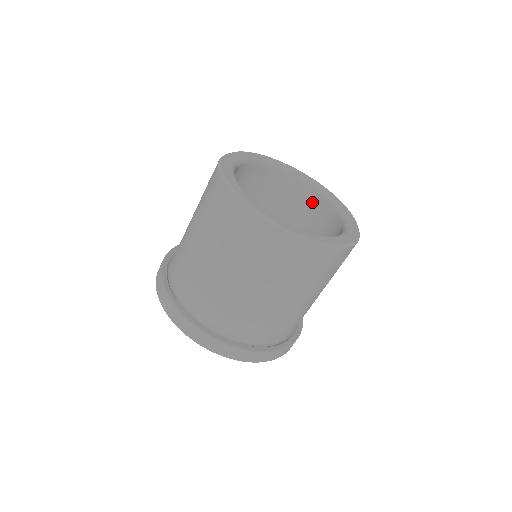
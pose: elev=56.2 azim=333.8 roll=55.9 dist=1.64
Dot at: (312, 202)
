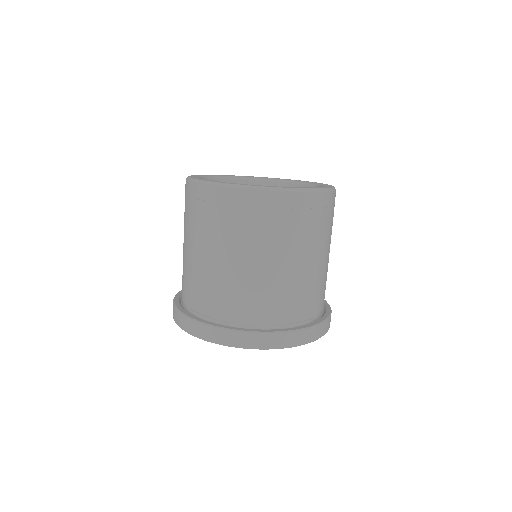
Dot at: occluded
